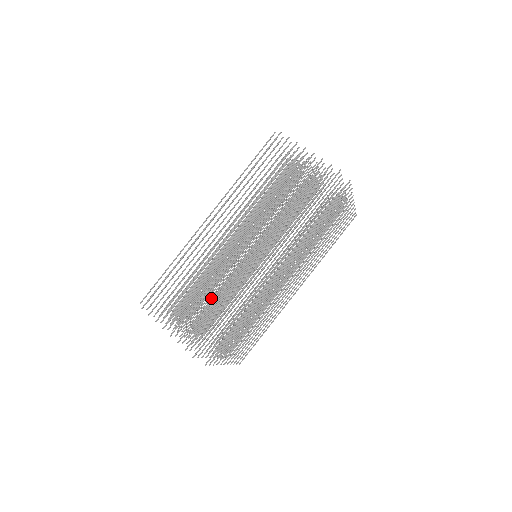
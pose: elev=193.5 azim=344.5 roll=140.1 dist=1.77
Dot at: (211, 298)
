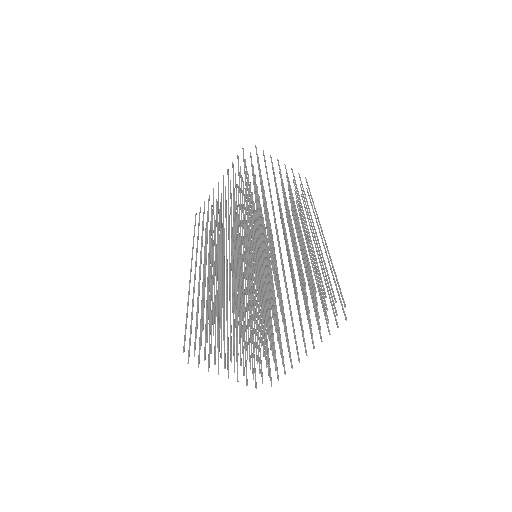
Dot at: (211, 320)
